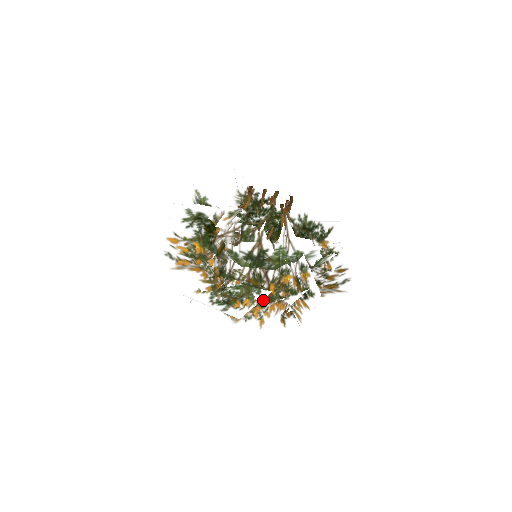
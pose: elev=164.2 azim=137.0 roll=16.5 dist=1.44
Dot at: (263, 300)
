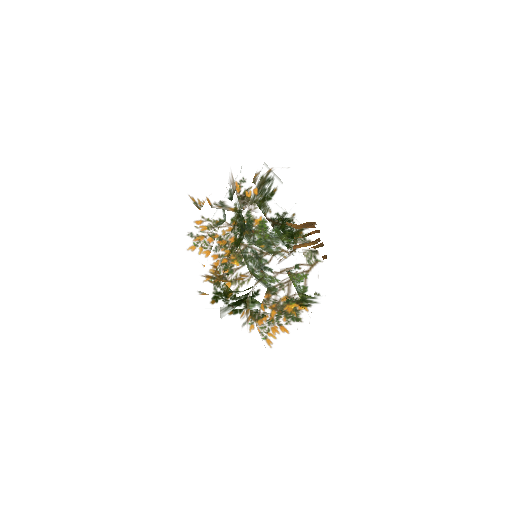
Dot at: occluded
